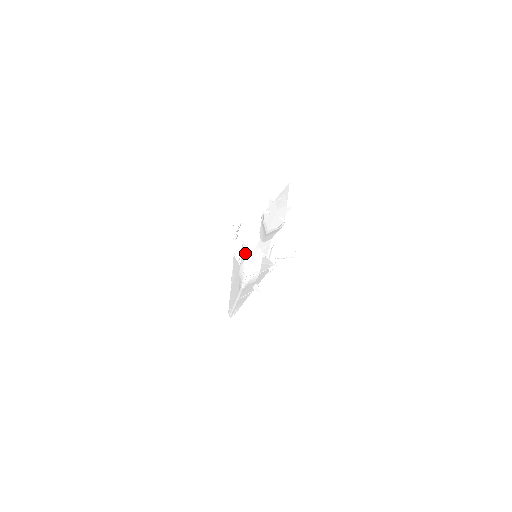
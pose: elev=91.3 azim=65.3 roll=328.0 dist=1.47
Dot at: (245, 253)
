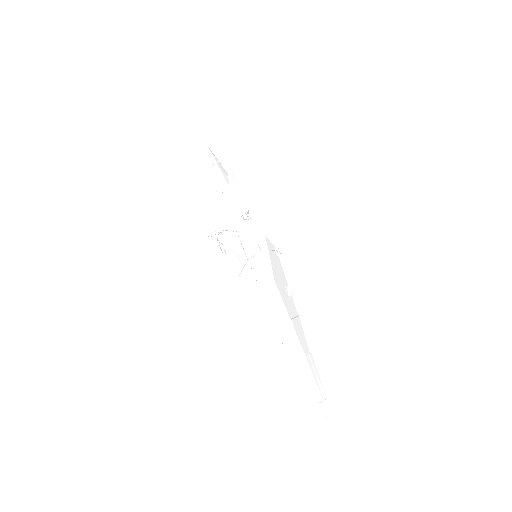
Dot at: (235, 228)
